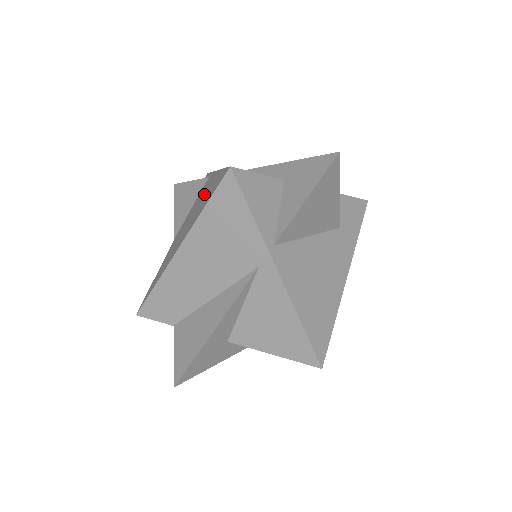
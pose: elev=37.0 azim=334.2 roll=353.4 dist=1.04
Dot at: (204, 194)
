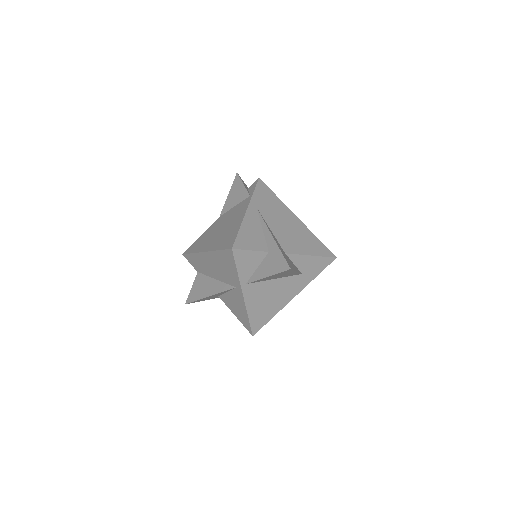
Dot at: (233, 222)
